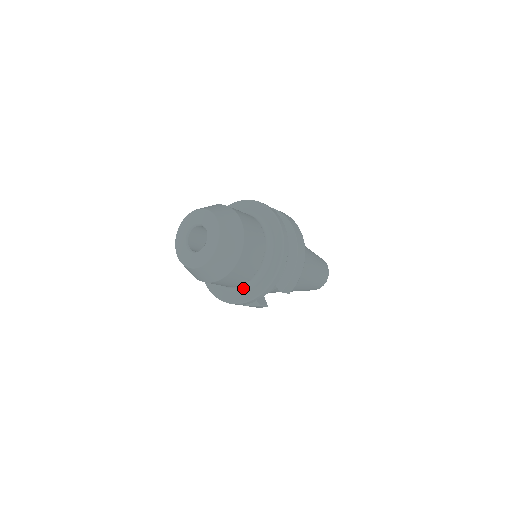
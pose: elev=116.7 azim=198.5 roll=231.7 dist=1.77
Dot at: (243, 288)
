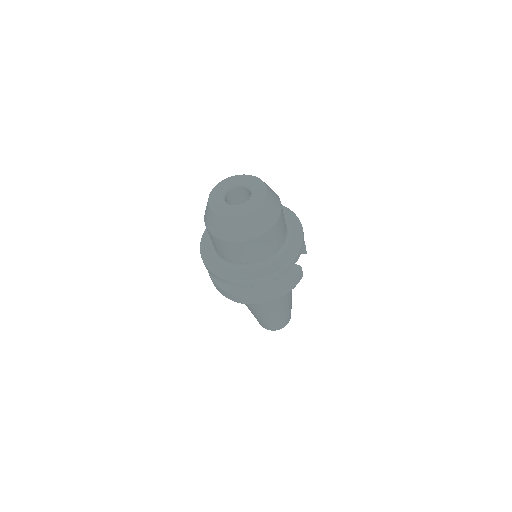
Dot at: (286, 245)
